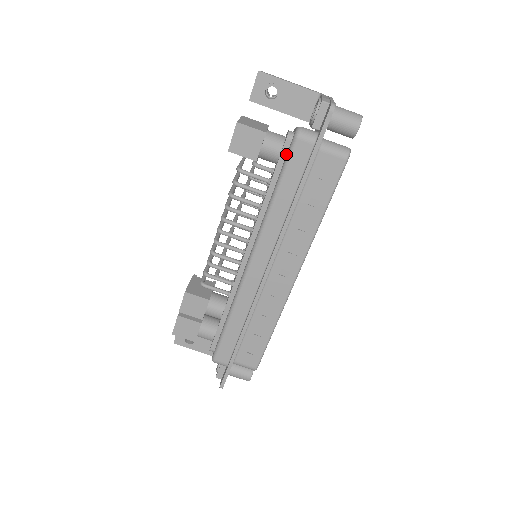
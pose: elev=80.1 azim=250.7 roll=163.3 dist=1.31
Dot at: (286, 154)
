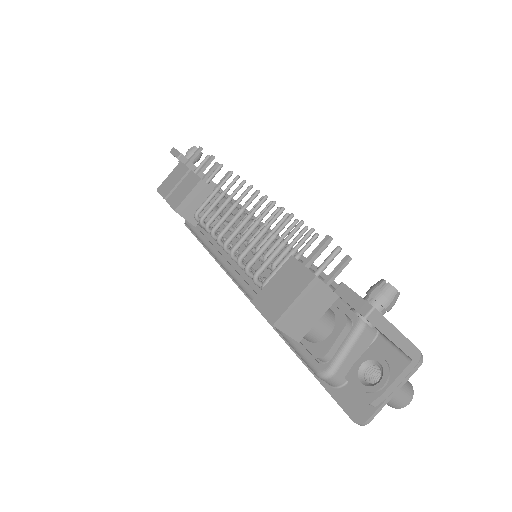
Dot at: (307, 347)
